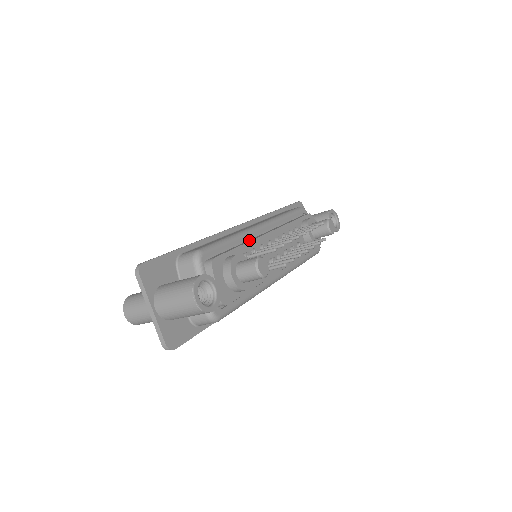
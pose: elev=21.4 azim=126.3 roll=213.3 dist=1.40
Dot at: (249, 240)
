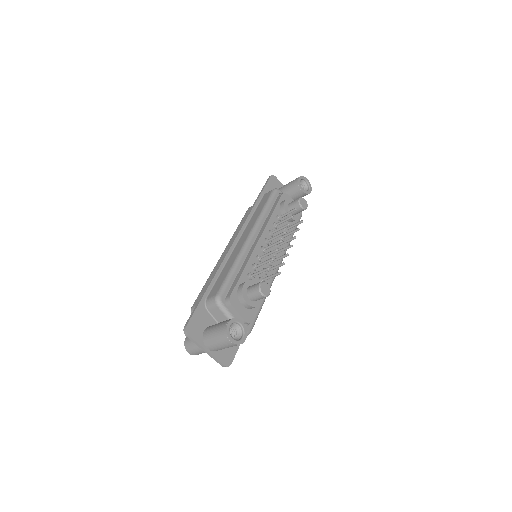
Dot at: (247, 258)
